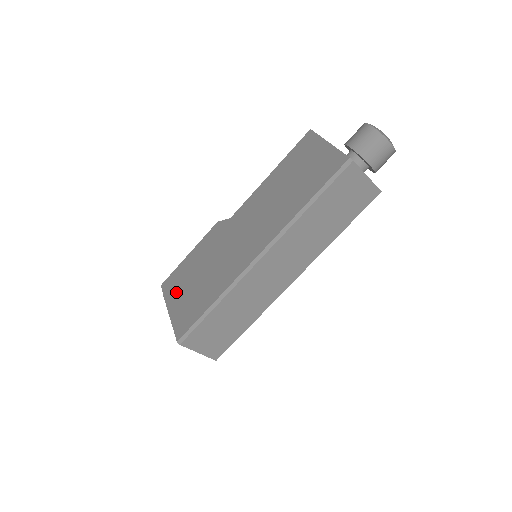
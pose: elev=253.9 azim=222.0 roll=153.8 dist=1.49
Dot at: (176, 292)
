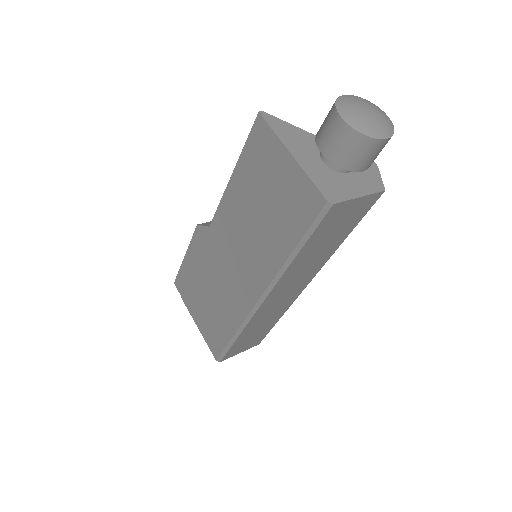
Dot at: (192, 302)
